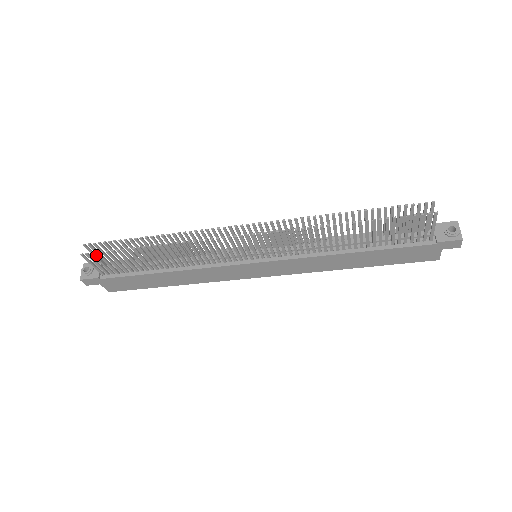
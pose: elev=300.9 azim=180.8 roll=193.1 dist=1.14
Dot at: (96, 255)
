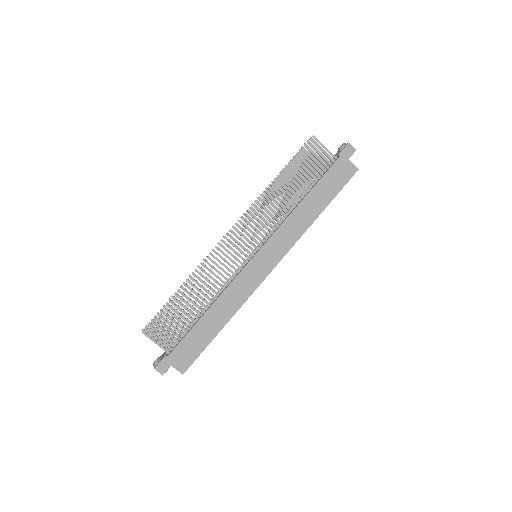
Dot at: (157, 339)
